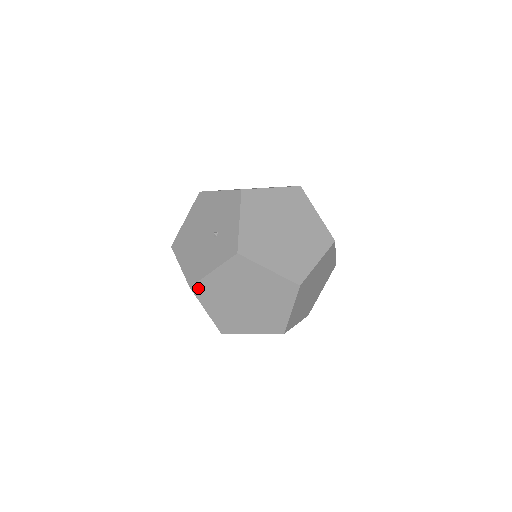
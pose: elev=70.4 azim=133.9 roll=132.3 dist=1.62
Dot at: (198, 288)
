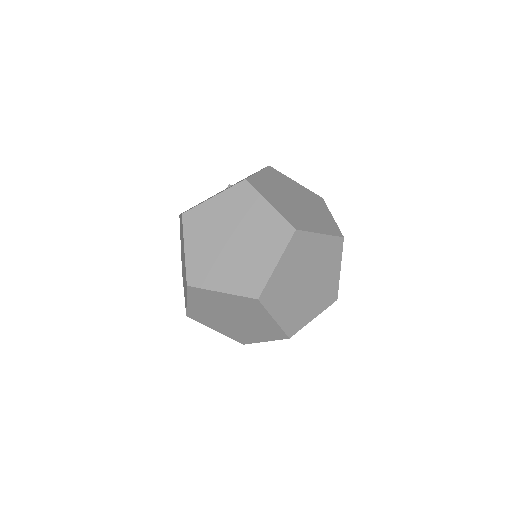
Dot at: (190, 216)
